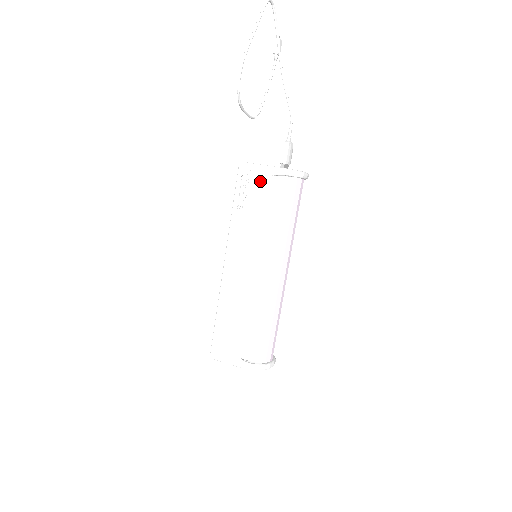
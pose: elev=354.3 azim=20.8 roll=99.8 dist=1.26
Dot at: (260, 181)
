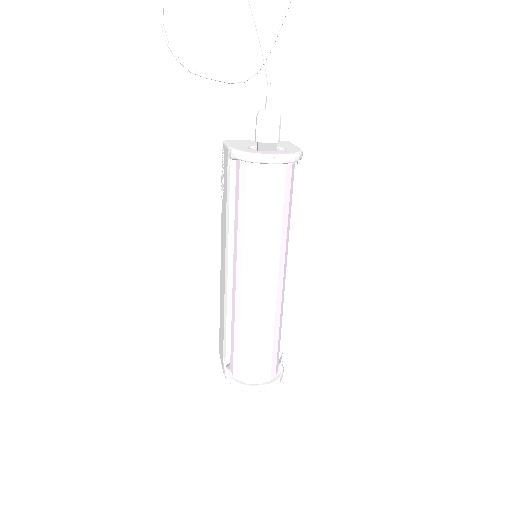
Dot at: (226, 166)
